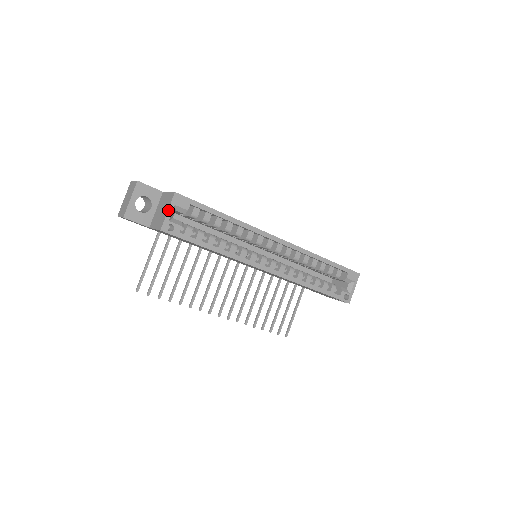
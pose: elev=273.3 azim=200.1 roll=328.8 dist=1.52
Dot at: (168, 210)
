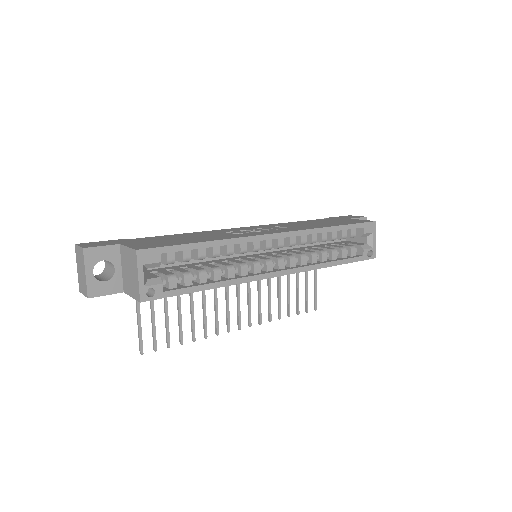
Dot at: (138, 275)
